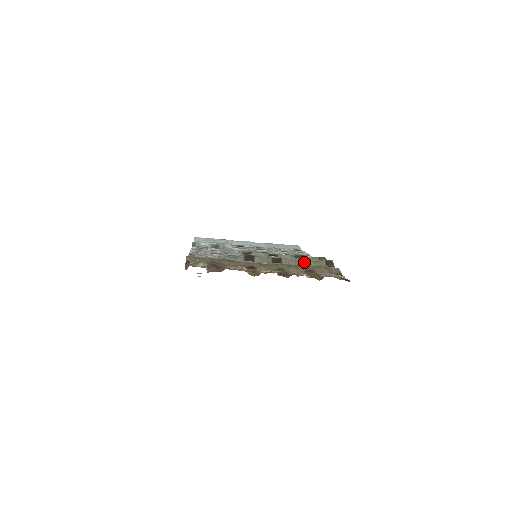
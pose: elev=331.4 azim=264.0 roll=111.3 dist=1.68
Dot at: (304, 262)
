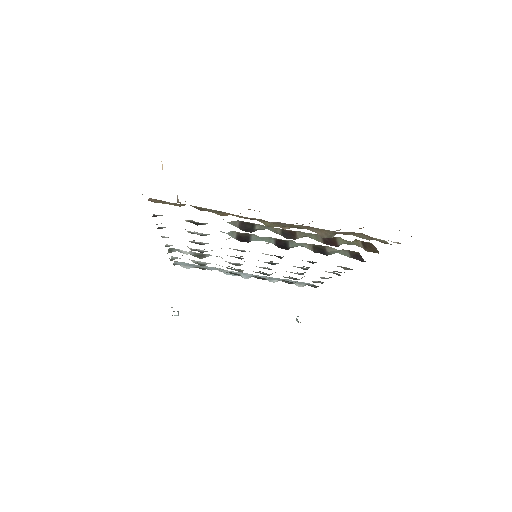
Dot at: (330, 239)
